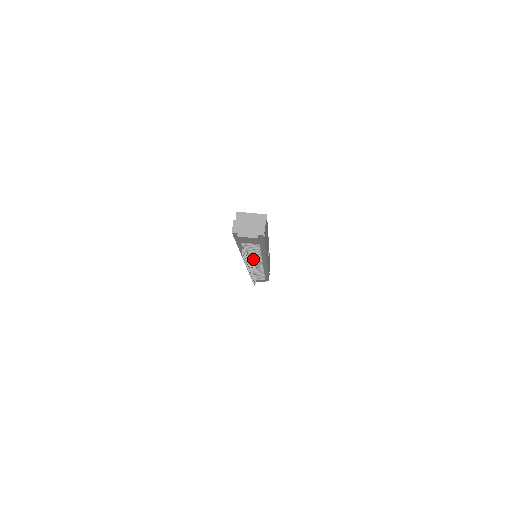
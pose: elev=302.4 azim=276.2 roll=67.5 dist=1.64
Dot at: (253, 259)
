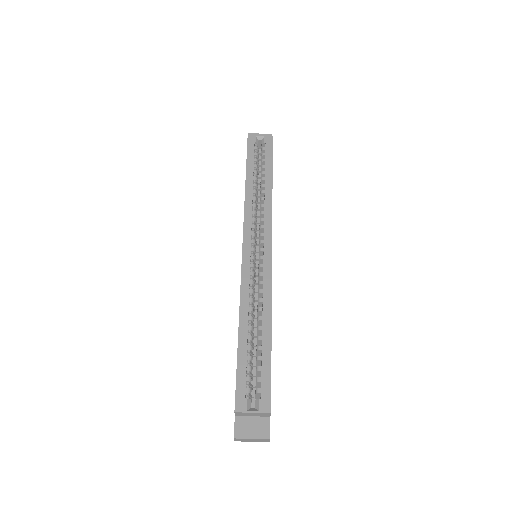
Dot at: occluded
